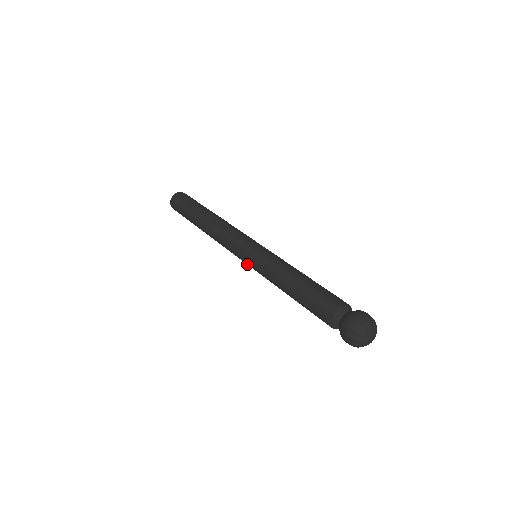
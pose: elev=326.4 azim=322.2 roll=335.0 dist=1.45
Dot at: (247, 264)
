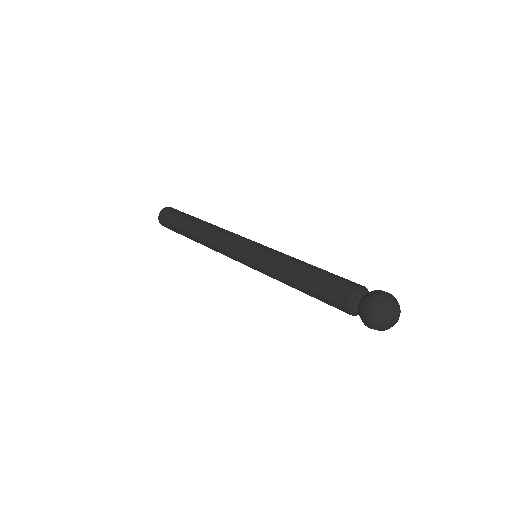
Dot at: occluded
